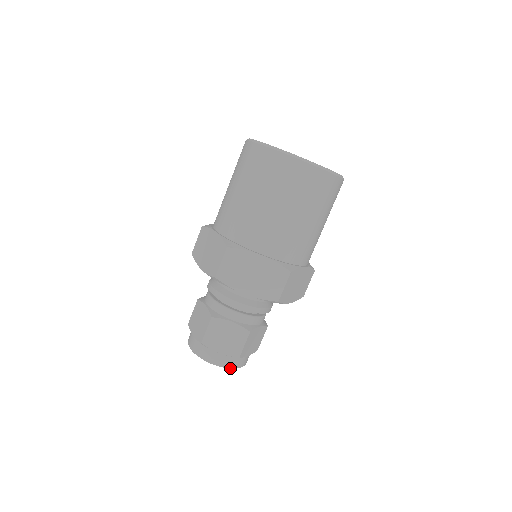
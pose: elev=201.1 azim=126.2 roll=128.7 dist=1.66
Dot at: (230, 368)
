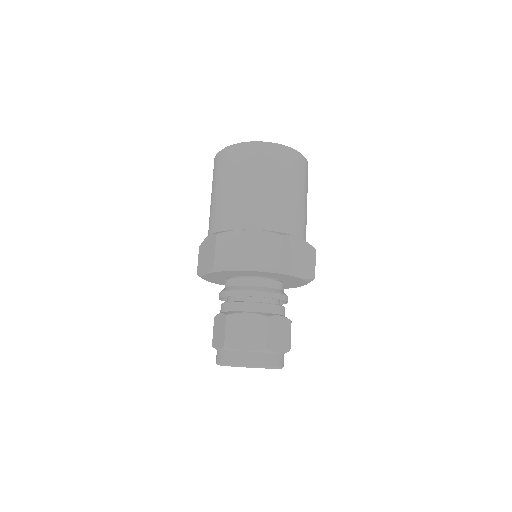
Dot at: occluded
